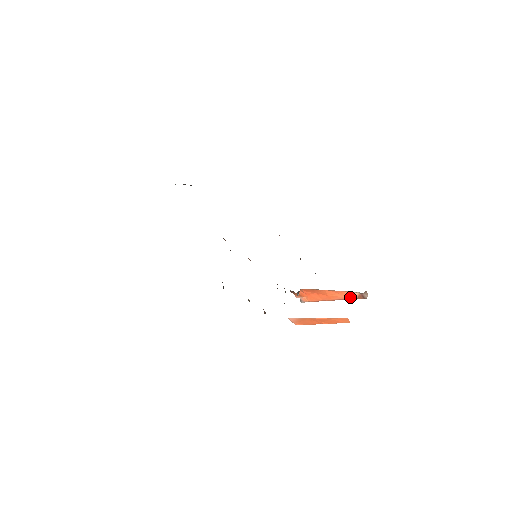
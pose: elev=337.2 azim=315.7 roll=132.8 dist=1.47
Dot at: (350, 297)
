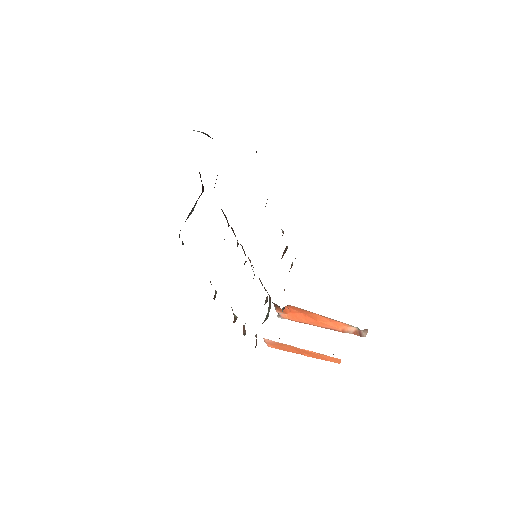
Dot at: (344, 330)
